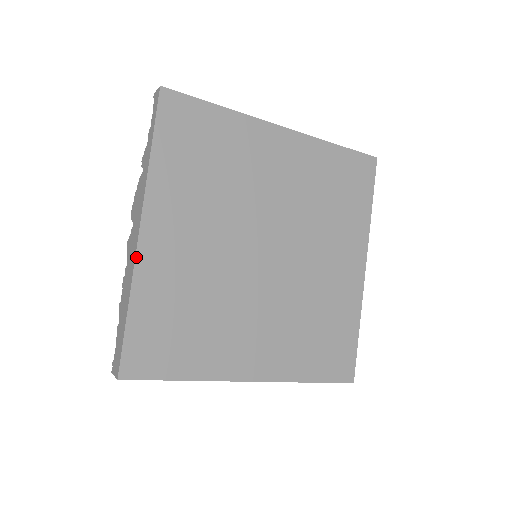
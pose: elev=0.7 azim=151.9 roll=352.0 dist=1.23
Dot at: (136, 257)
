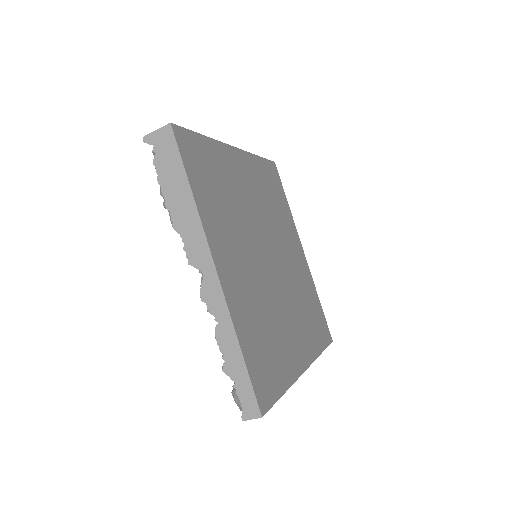
Dot at: (225, 144)
